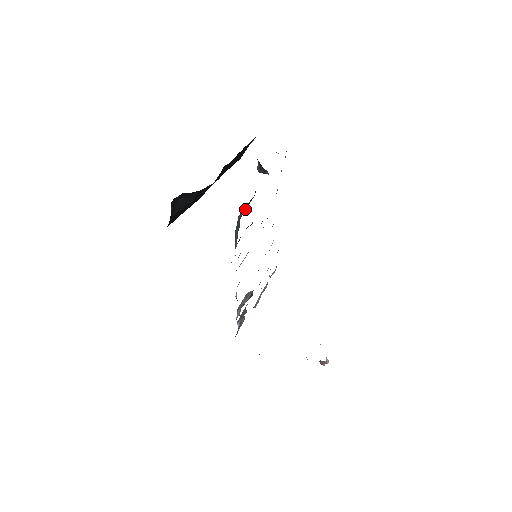
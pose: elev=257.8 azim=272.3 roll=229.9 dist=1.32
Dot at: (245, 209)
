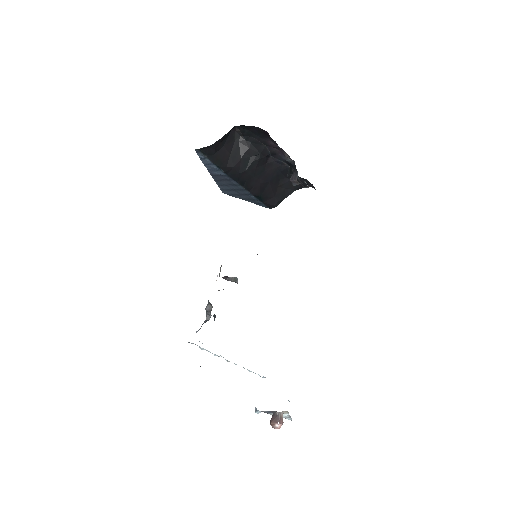
Dot at: occluded
